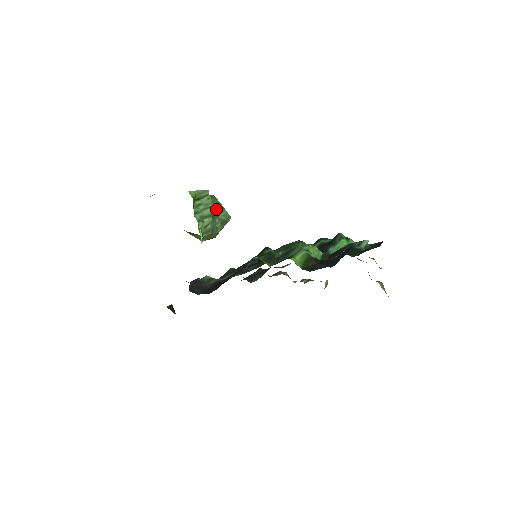
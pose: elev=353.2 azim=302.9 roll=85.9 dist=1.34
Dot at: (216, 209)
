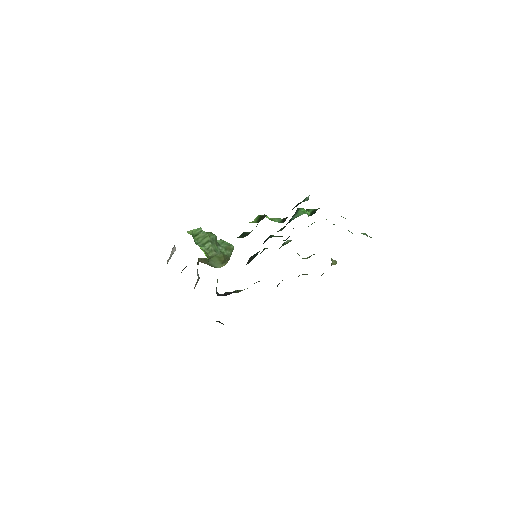
Dot at: (212, 237)
